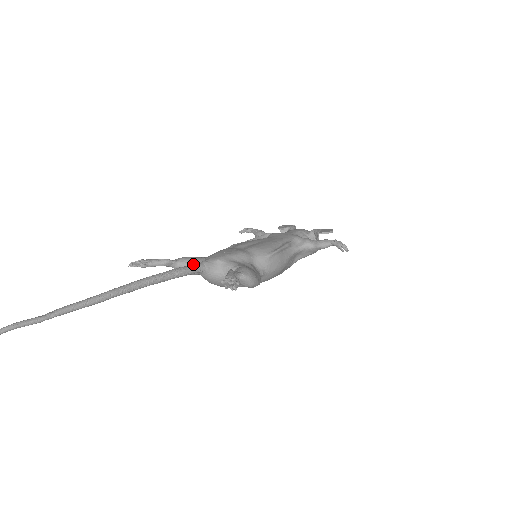
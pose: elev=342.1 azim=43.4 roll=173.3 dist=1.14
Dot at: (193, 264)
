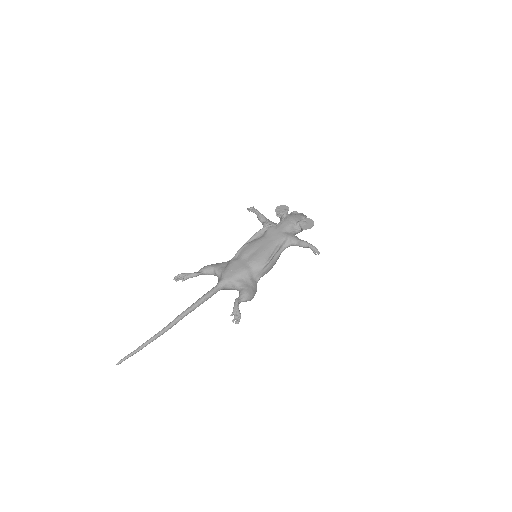
Dot at: (214, 273)
